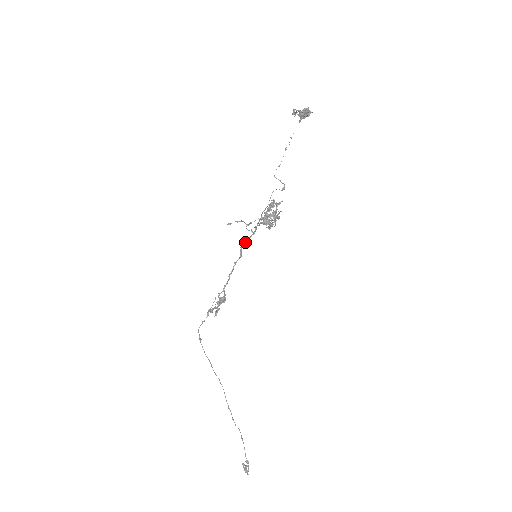
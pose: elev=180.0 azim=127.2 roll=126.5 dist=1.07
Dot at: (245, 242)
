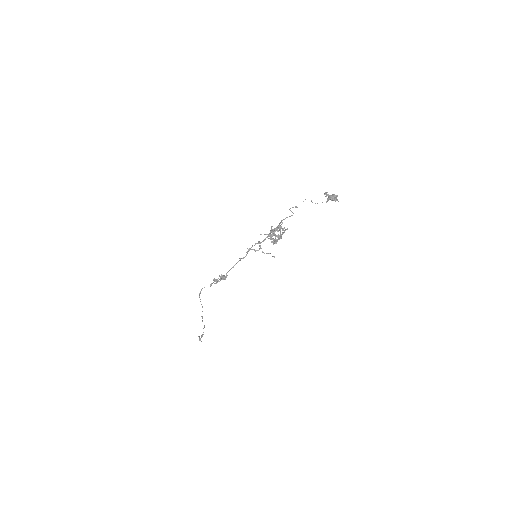
Dot at: occluded
